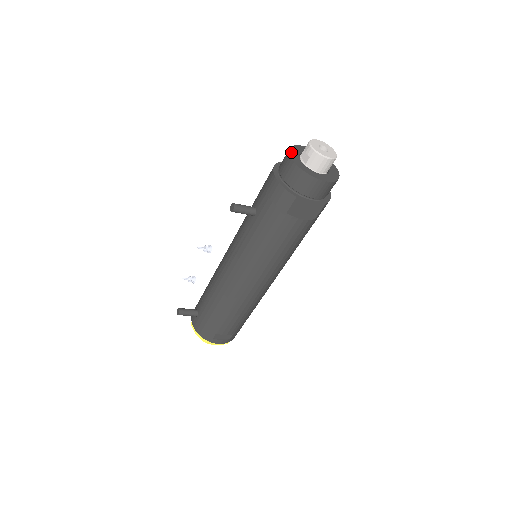
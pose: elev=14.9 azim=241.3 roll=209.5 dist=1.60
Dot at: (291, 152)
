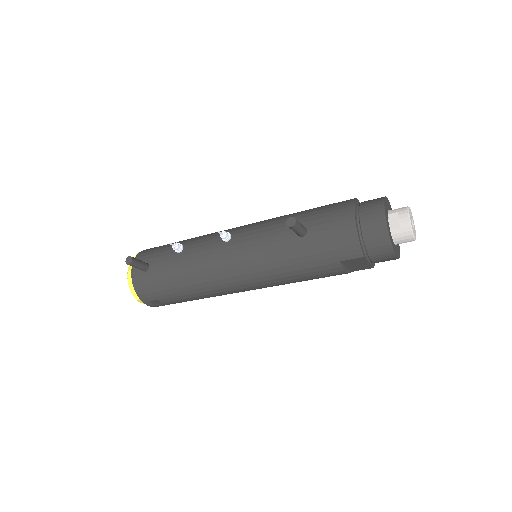
Dot at: (385, 208)
